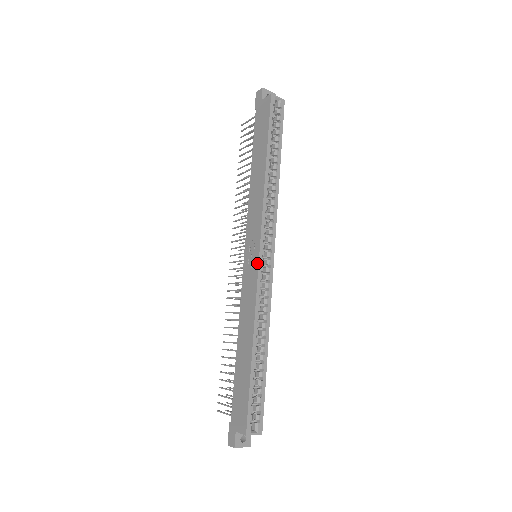
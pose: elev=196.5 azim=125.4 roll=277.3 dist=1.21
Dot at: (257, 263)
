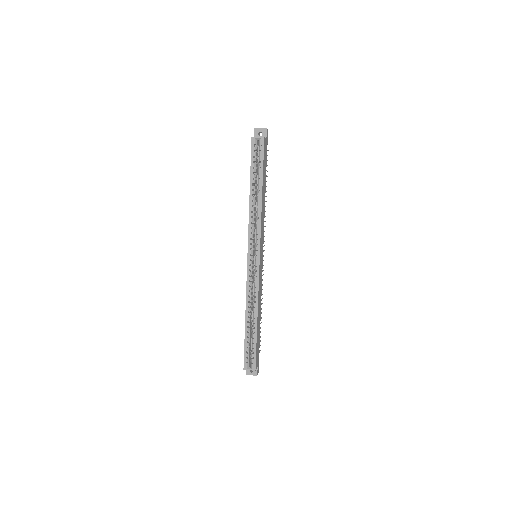
Dot at: (247, 264)
